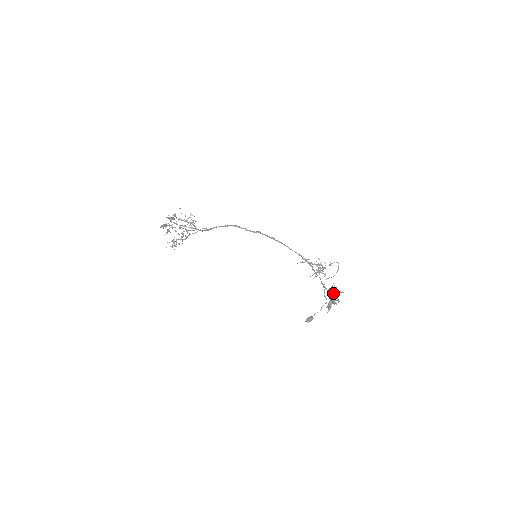
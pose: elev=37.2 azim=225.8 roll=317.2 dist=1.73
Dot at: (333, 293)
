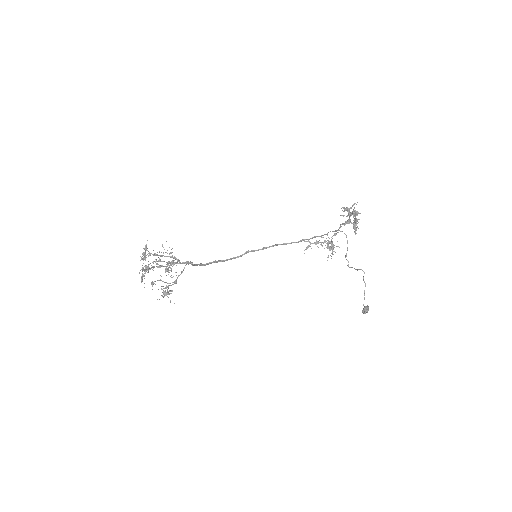
Dot at: (348, 214)
